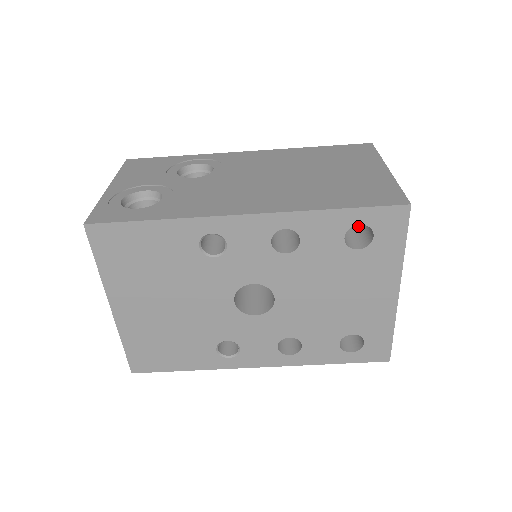
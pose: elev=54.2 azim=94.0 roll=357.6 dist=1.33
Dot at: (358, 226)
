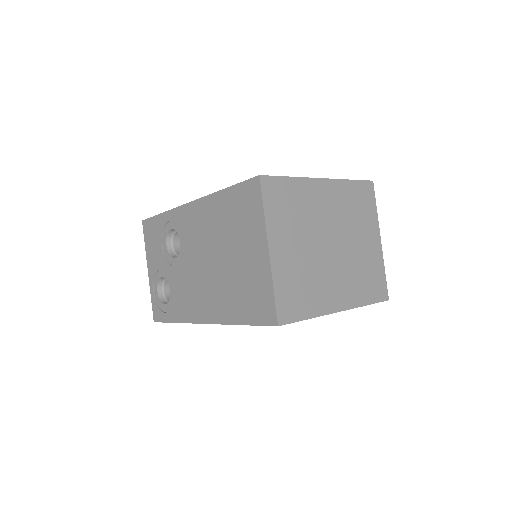
Dot at: occluded
